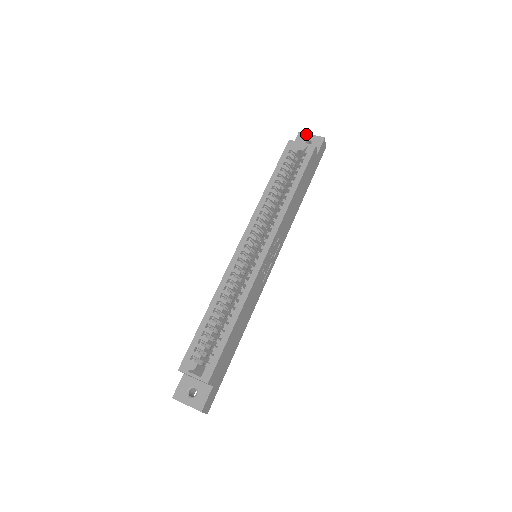
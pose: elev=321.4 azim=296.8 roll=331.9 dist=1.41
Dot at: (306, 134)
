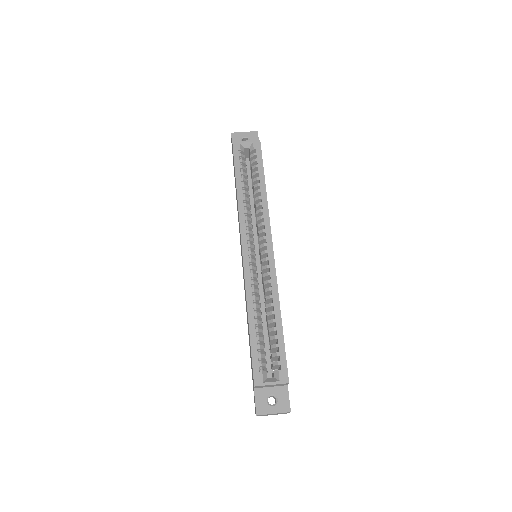
Dot at: (239, 133)
